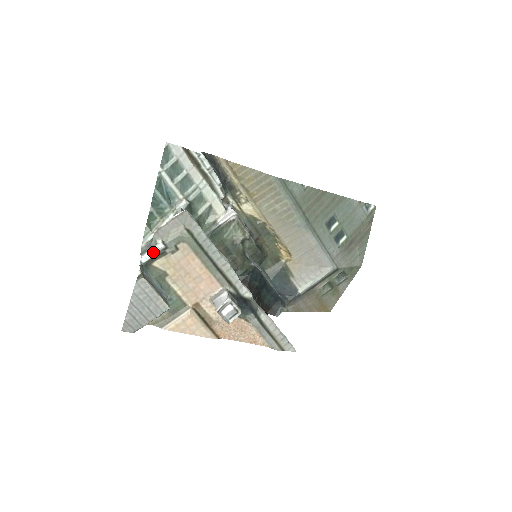
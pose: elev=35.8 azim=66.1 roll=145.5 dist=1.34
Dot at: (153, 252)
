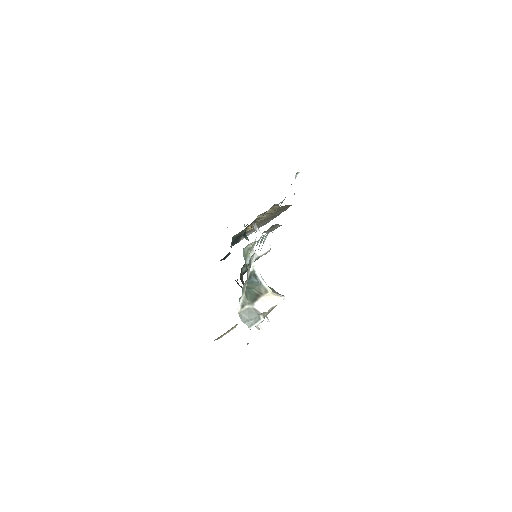
Dot at: occluded
